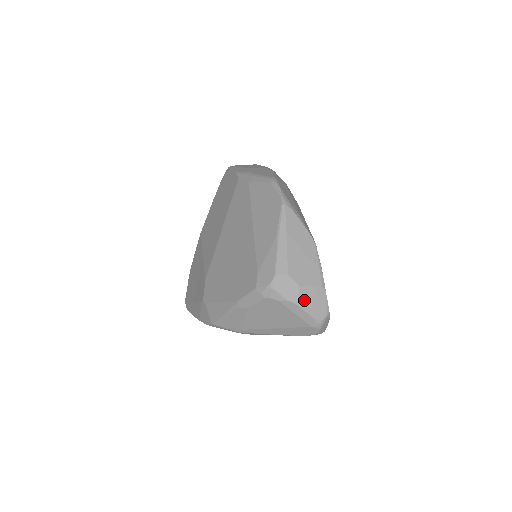
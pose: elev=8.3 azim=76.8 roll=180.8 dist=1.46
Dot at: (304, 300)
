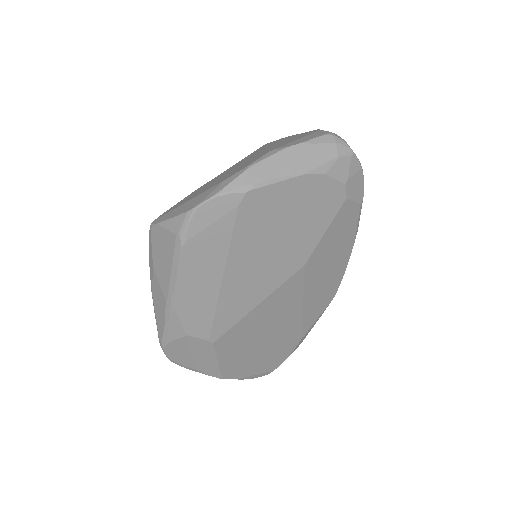
Dot at: occluded
